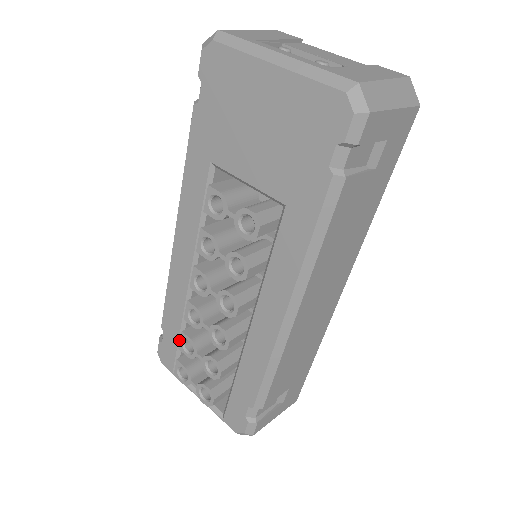
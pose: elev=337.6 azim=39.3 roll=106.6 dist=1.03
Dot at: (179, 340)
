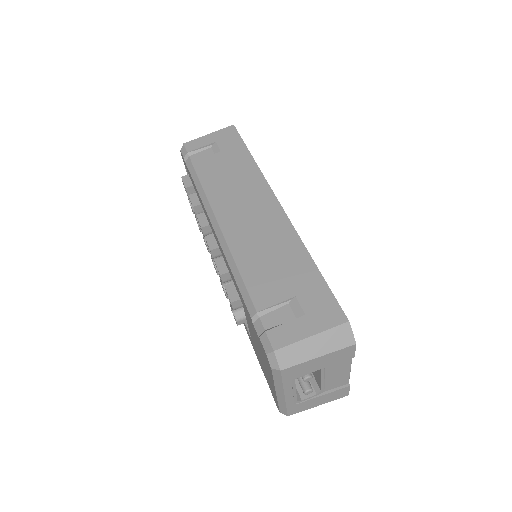
Dot at: occluded
